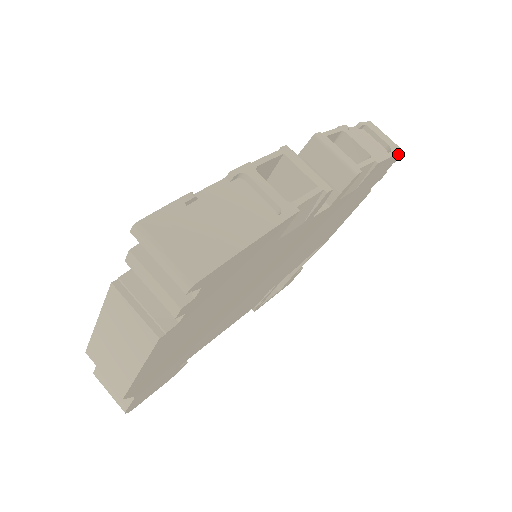
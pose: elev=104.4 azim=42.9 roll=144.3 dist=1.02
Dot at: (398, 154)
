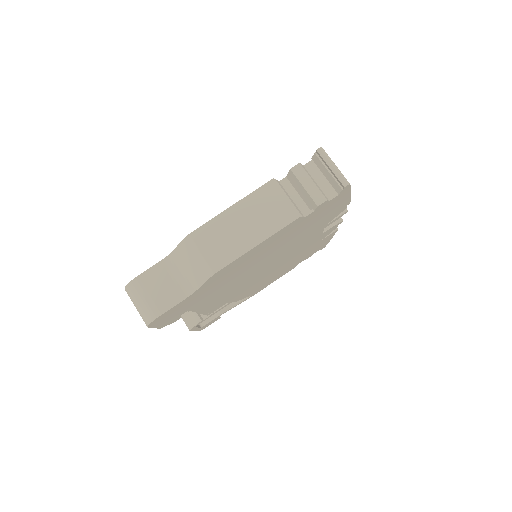
Dot at: (329, 241)
